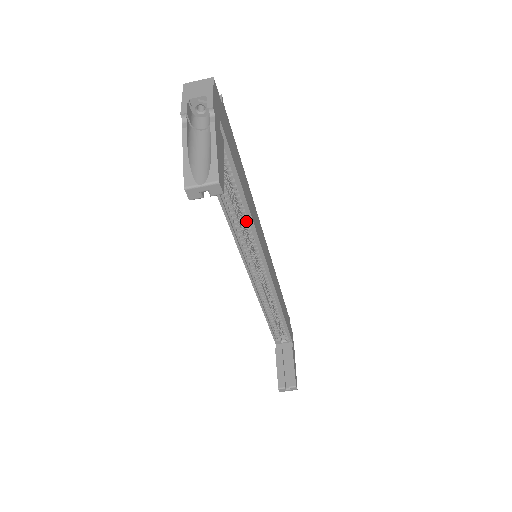
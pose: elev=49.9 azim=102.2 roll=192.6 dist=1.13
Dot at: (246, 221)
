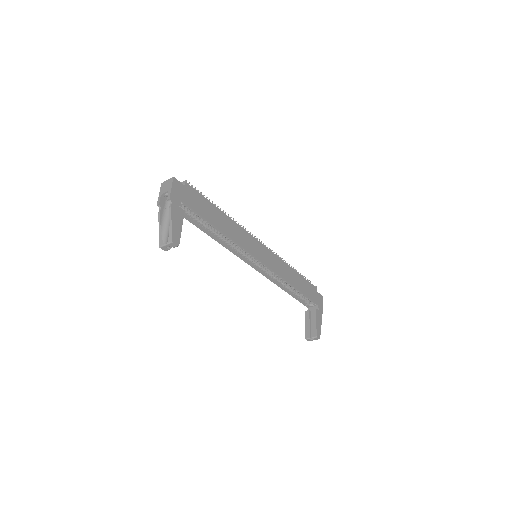
Dot at: (231, 241)
